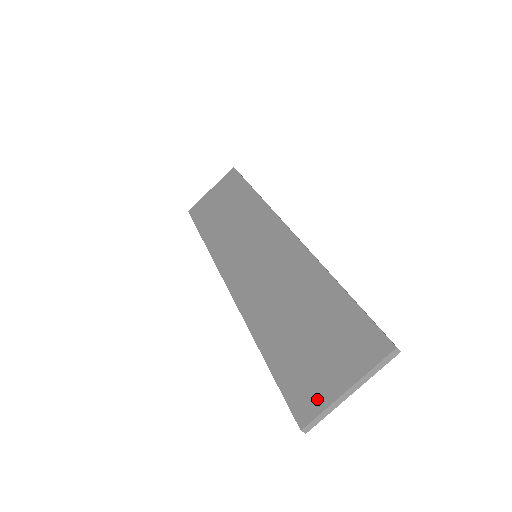
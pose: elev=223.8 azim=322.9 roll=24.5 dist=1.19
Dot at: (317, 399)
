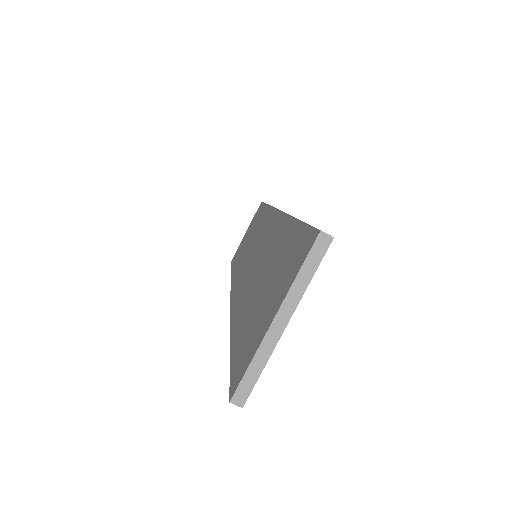
Dot at: (249, 352)
